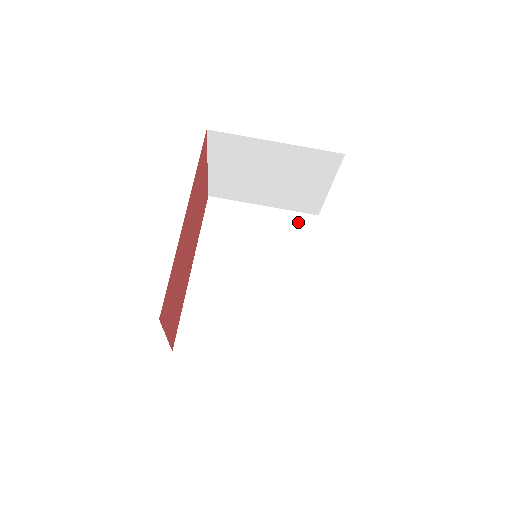
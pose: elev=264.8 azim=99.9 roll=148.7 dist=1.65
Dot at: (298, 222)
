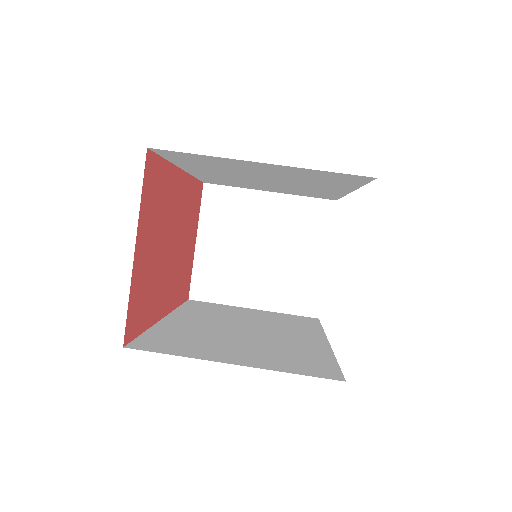
Dot at: (296, 318)
